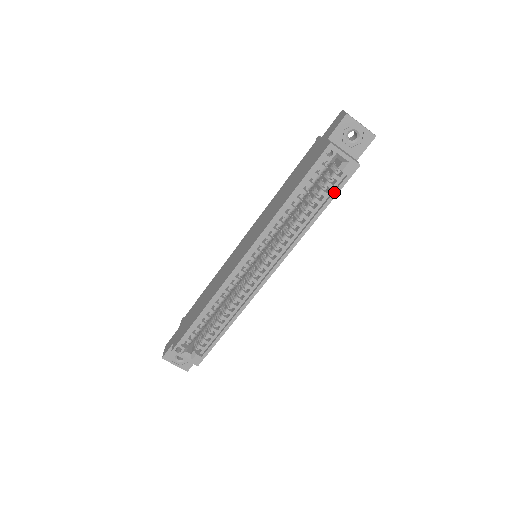
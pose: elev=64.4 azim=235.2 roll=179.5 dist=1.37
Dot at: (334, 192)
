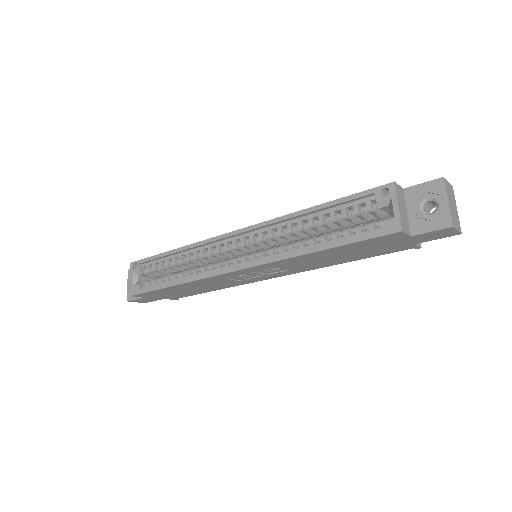
Dot at: (355, 237)
